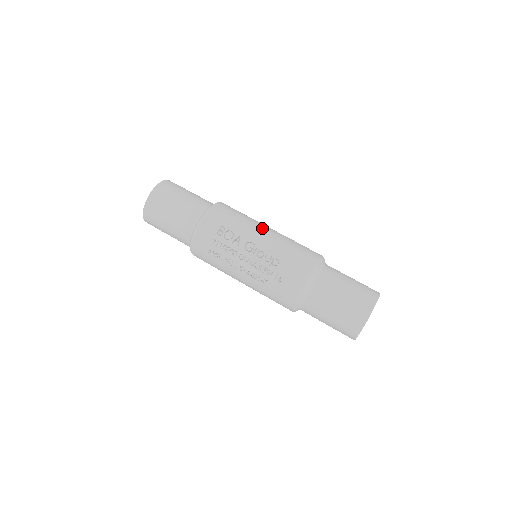
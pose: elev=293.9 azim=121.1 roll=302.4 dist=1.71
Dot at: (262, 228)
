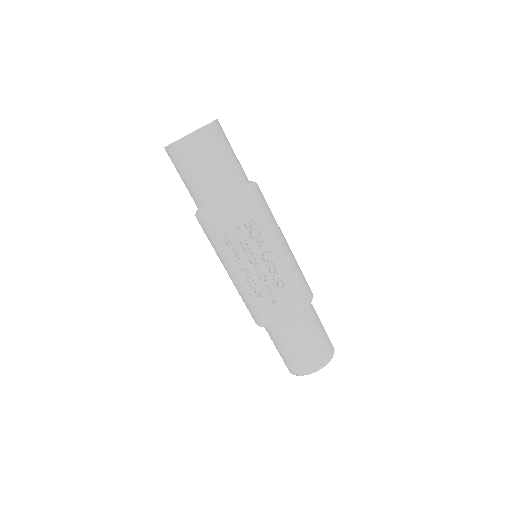
Dot at: (283, 240)
